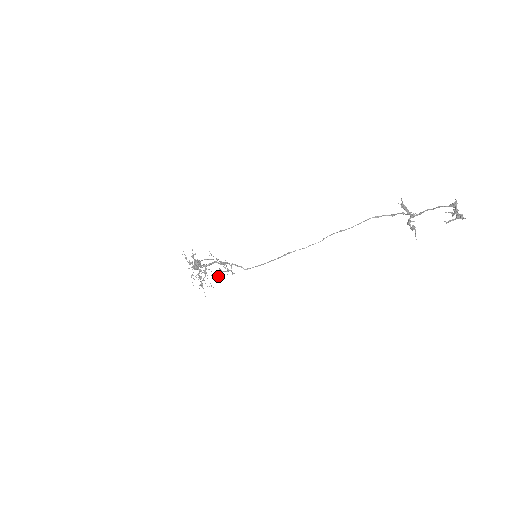
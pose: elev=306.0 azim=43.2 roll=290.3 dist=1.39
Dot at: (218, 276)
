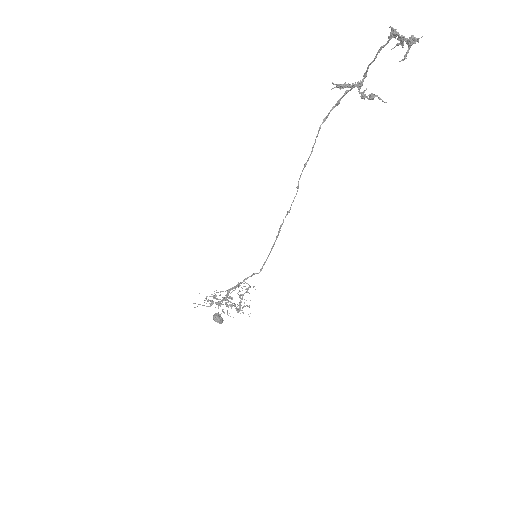
Dot at: occluded
